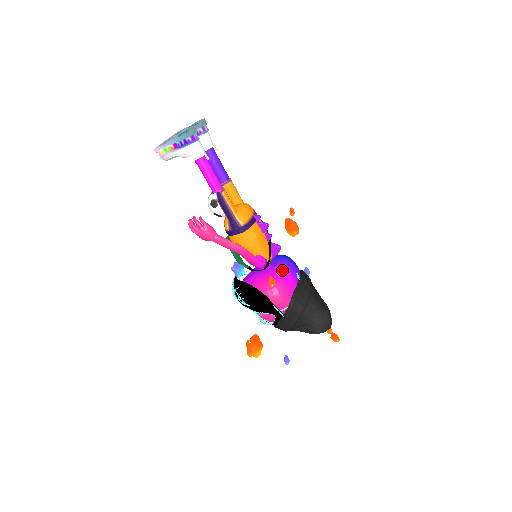
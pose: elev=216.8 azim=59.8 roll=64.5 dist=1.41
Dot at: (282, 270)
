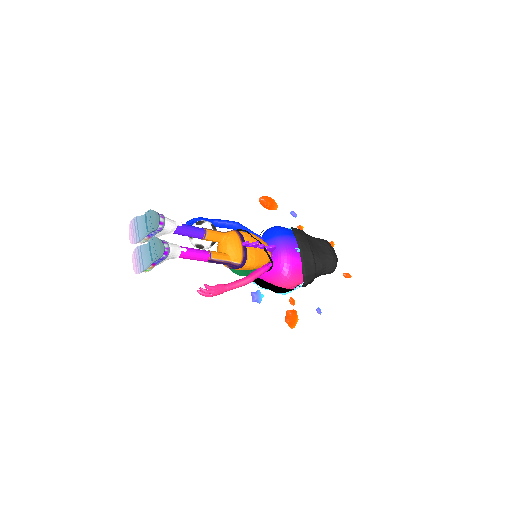
Dot at: (284, 259)
